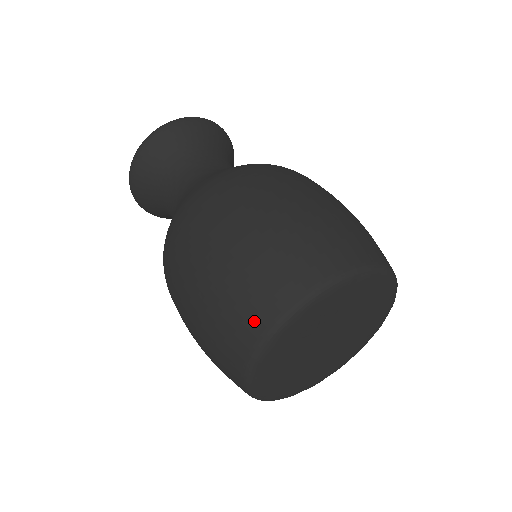
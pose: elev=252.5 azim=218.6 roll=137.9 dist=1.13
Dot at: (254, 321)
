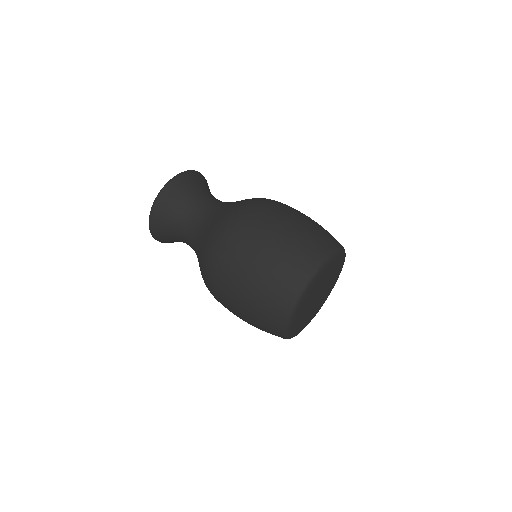
Dot at: (280, 309)
